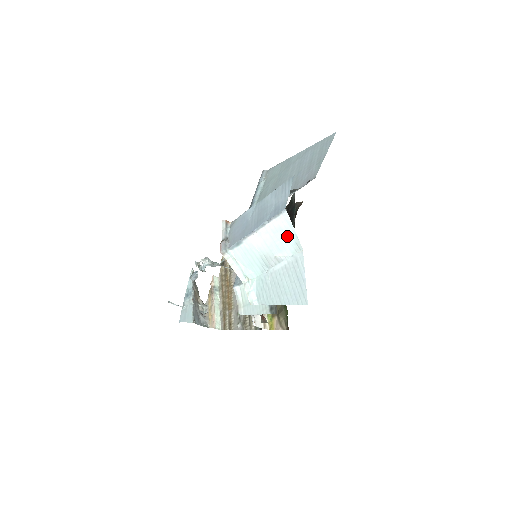
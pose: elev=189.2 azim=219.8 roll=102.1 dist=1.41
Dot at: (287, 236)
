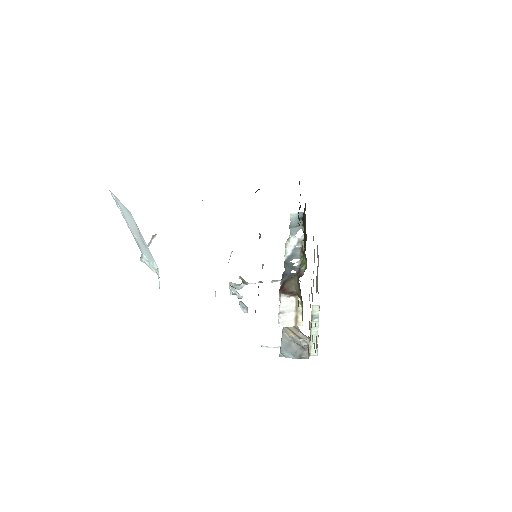
Dot at: (125, 211)
